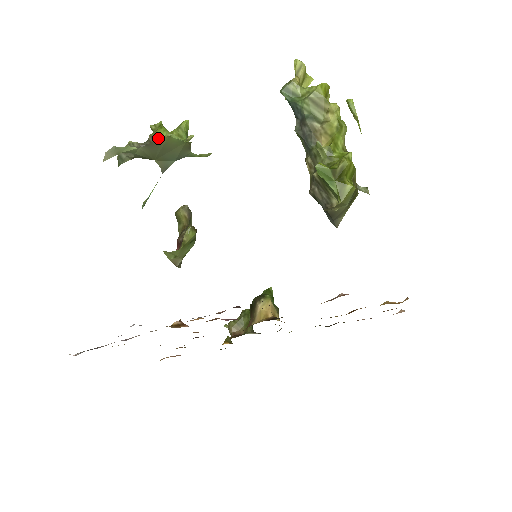
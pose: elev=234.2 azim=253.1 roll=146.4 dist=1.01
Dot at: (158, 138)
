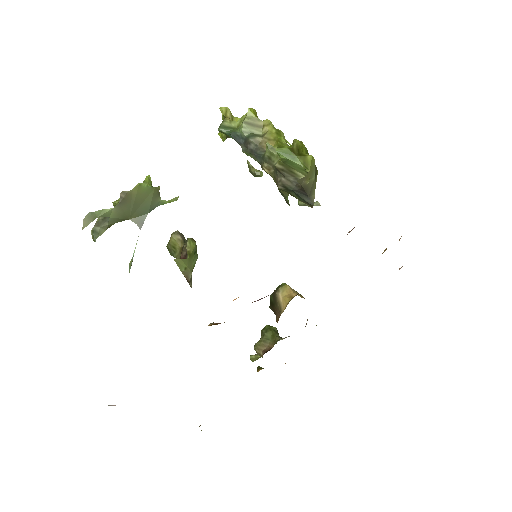
Dot at: (129, 191)
